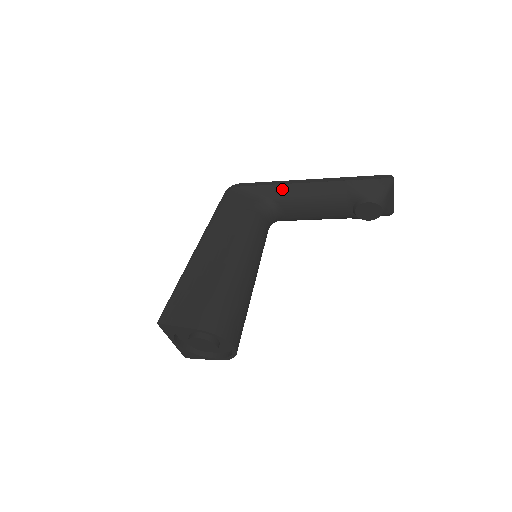
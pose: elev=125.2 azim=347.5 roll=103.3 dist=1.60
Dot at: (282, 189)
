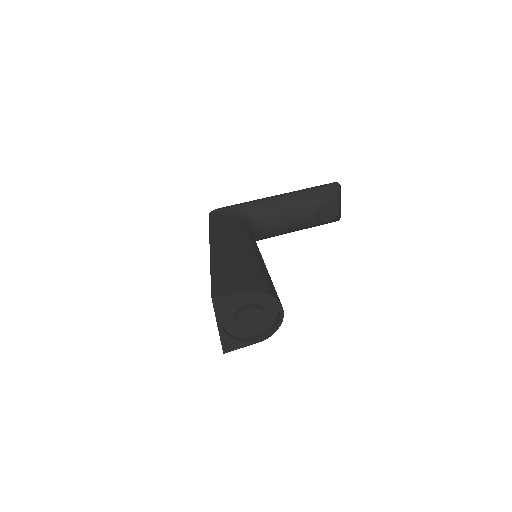
Dot at: (257, 205)
